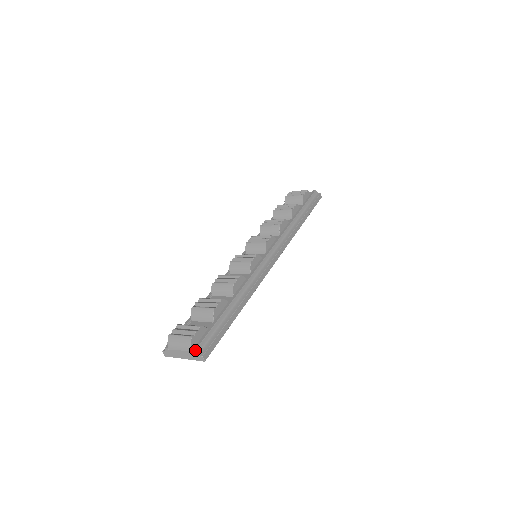
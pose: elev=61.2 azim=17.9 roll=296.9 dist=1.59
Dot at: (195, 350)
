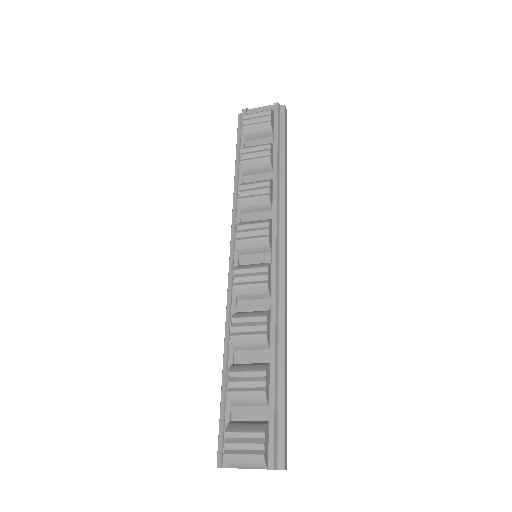
Dot at: (273, 467)
